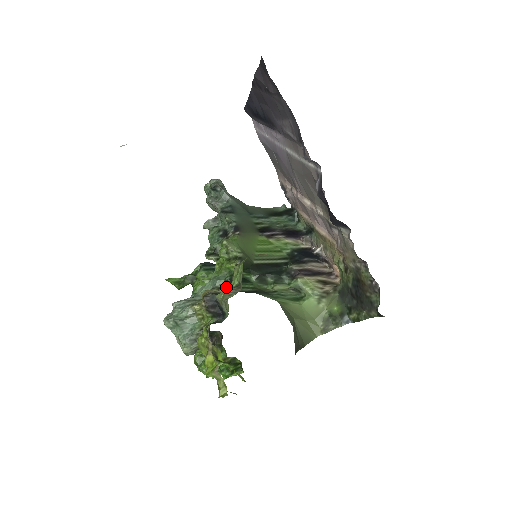
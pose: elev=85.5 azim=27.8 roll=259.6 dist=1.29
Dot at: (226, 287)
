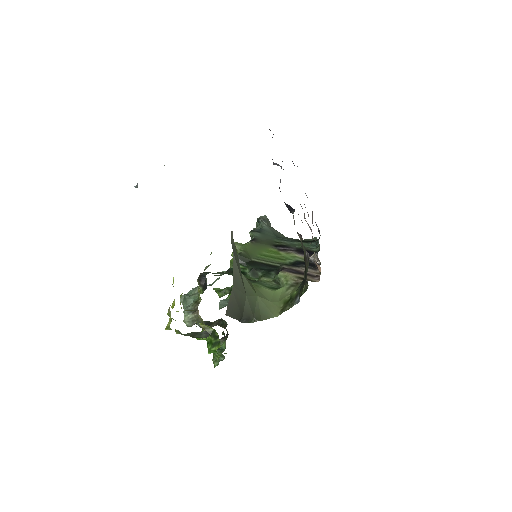
Dot at: occluded
